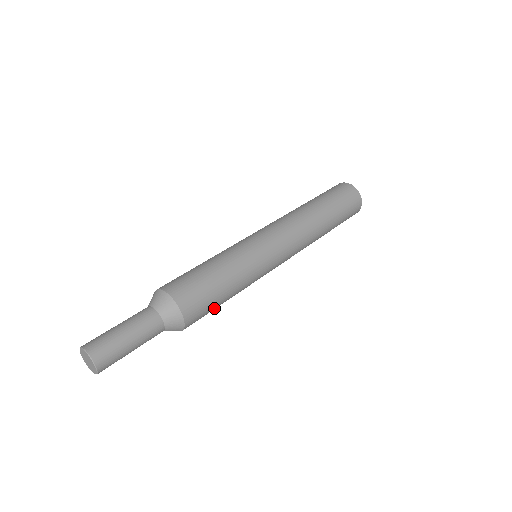
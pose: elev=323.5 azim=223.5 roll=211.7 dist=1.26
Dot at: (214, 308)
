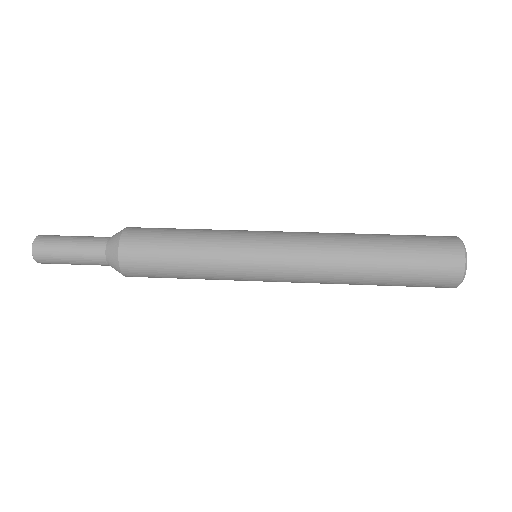
Dot at: (165, 276)
